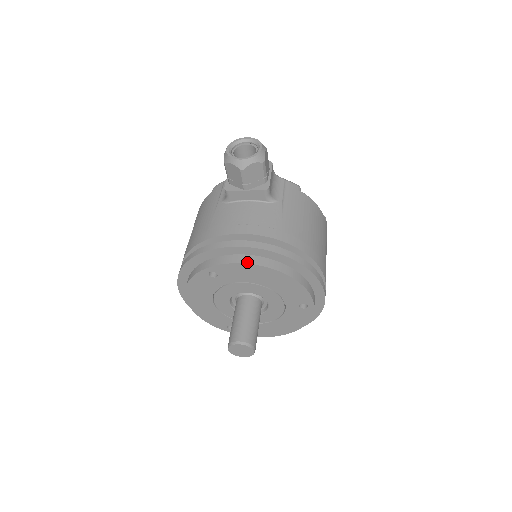
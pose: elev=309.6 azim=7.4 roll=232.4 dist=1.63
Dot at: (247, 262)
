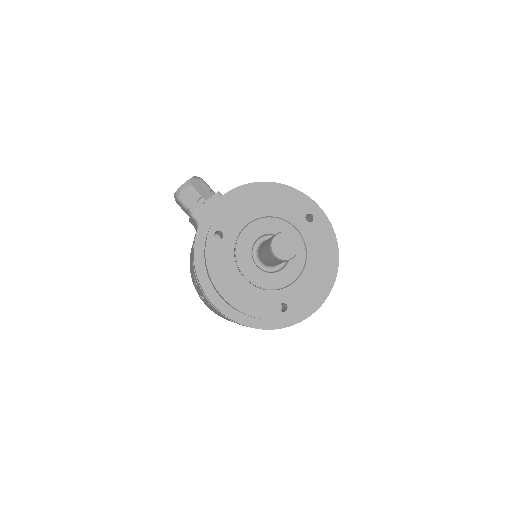
Dot at: (233, 199)
